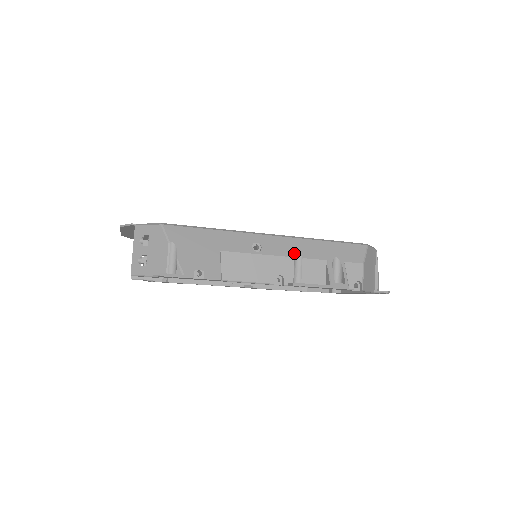
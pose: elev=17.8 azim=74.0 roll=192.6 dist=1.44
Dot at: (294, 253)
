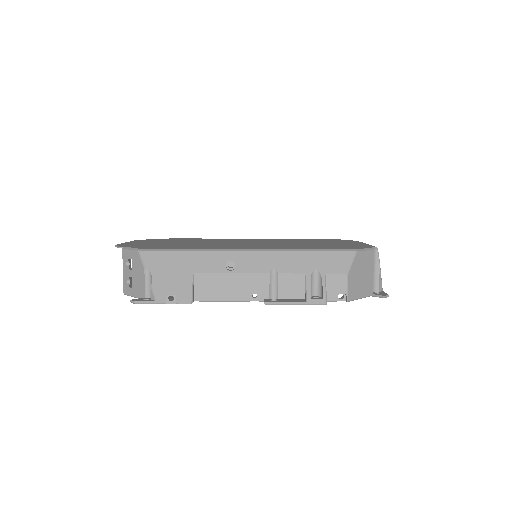
Dot at: (269, 269)
